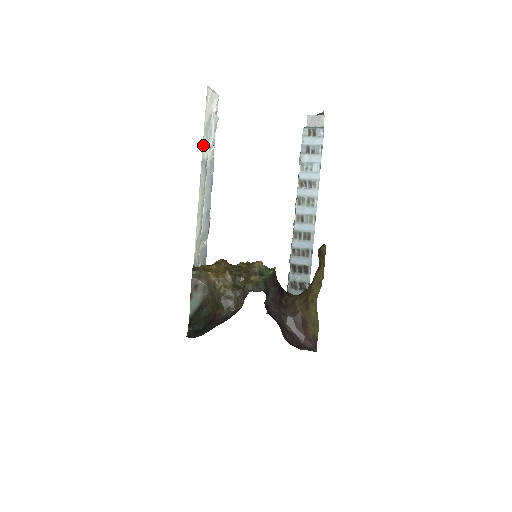
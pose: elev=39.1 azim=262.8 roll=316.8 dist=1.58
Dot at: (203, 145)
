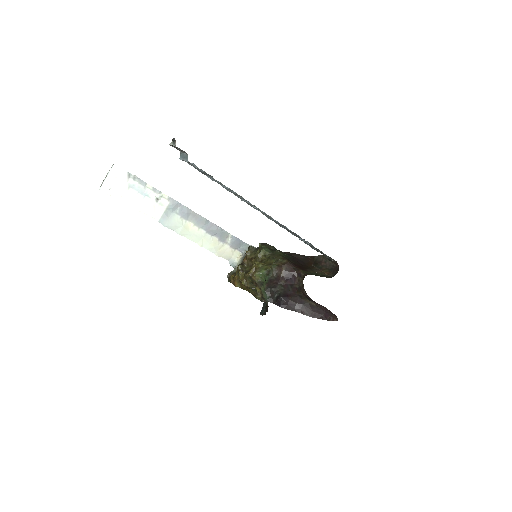
Dot at: (149, 214)
